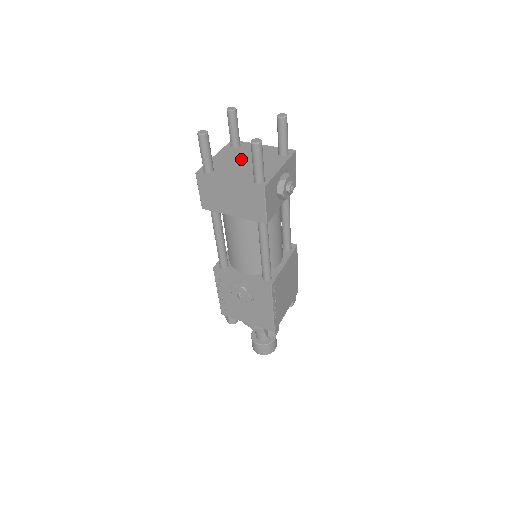
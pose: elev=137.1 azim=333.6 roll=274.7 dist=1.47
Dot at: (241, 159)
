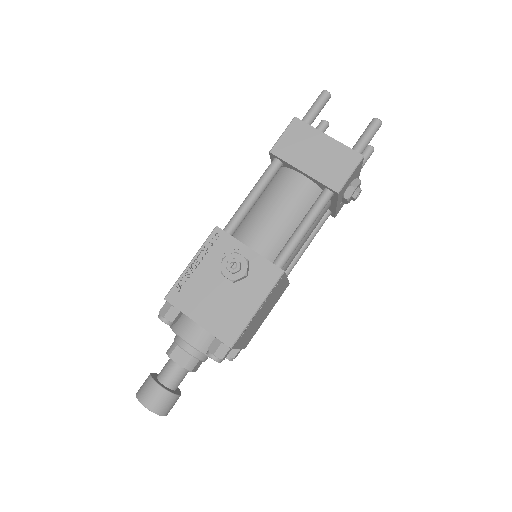
Dot at: occluded
